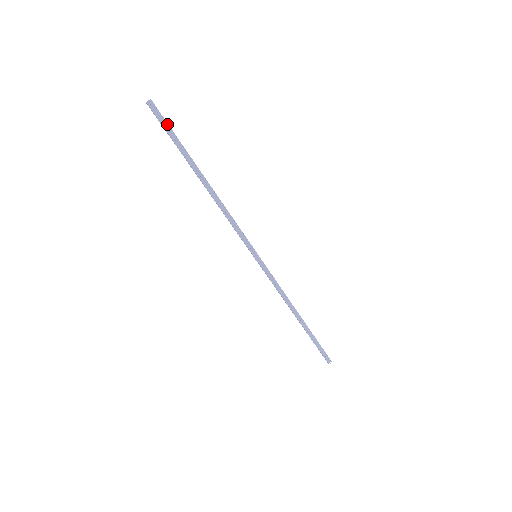
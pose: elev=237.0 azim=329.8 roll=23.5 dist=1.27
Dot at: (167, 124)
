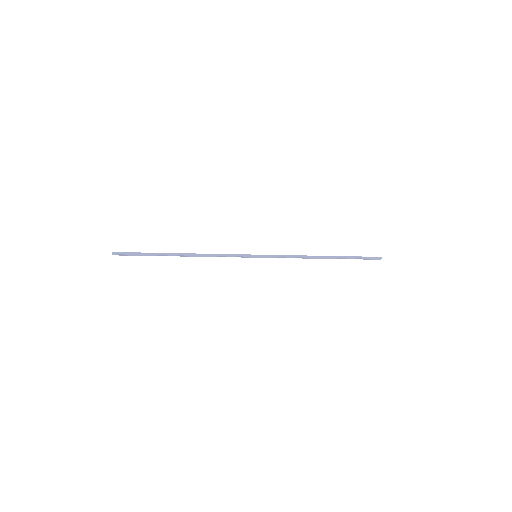
Dot at: (132, 253)
